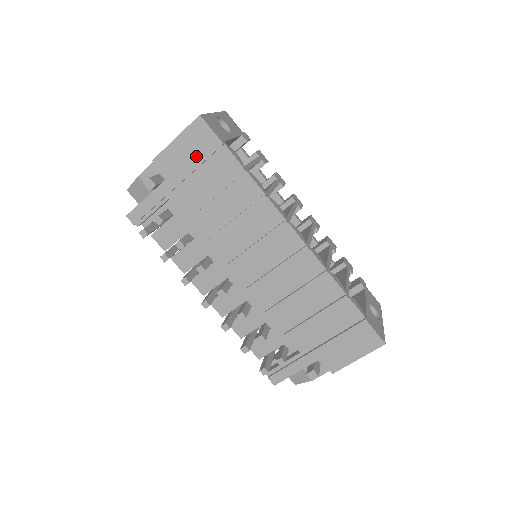
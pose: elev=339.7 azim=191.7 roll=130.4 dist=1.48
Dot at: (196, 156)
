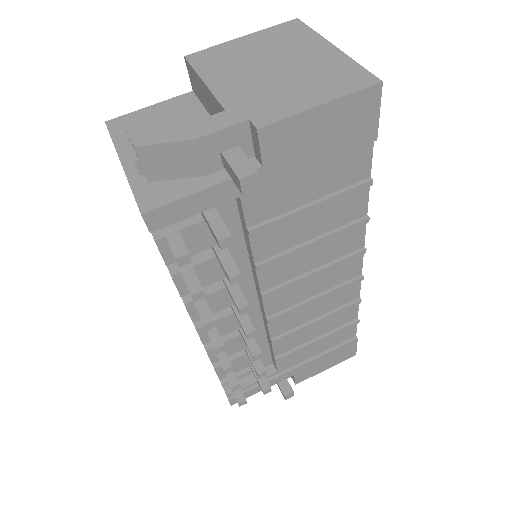
Dot at: (331, 145)
